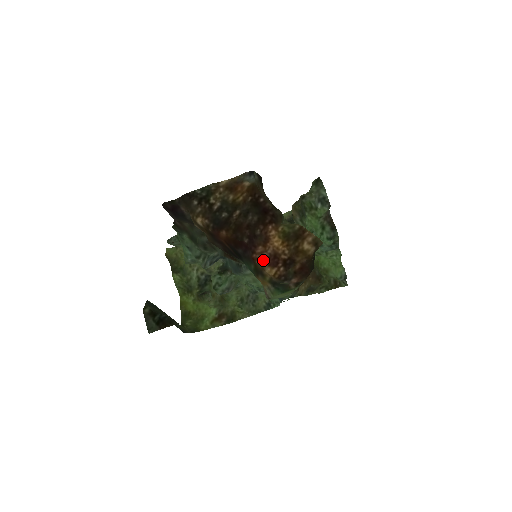
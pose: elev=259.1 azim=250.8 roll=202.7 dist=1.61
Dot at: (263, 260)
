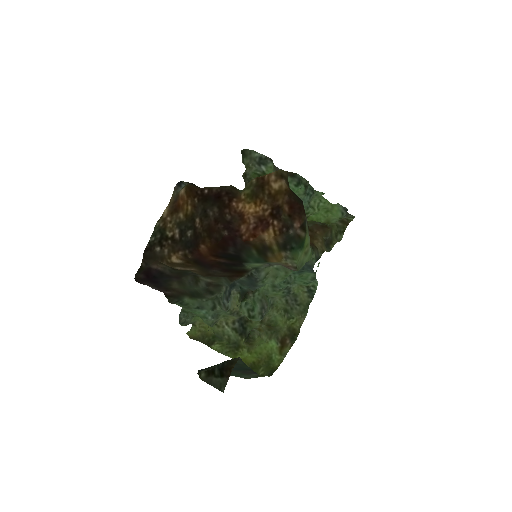
Dot at: (254, 233)
